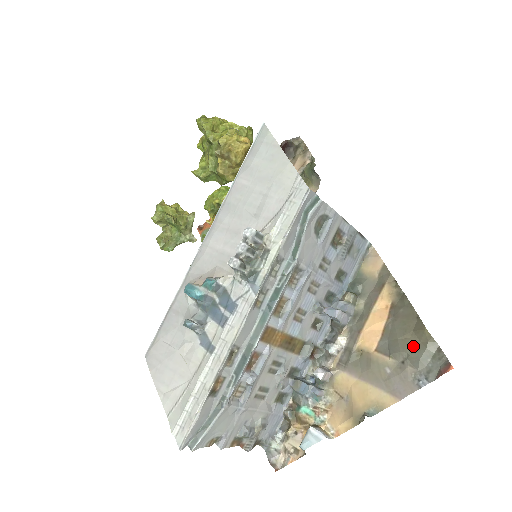
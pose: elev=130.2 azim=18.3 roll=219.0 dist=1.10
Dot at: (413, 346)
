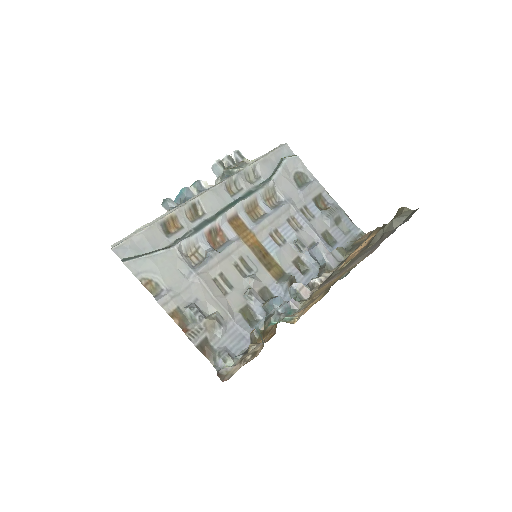
Dot at: occluded
